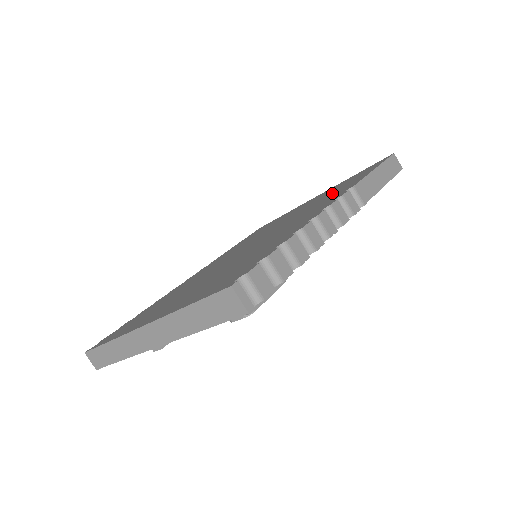
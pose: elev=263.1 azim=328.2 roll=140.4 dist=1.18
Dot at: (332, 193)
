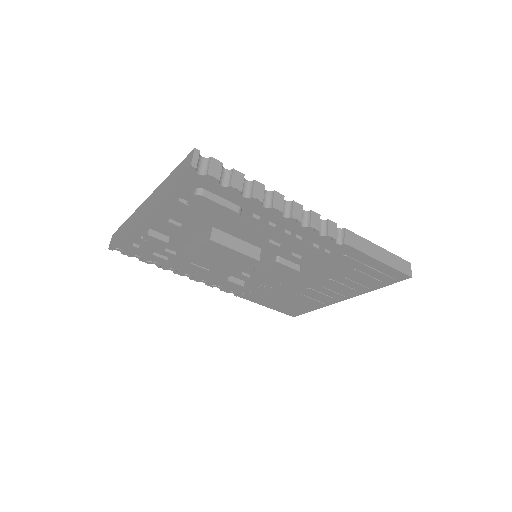
Dot at: occluded
